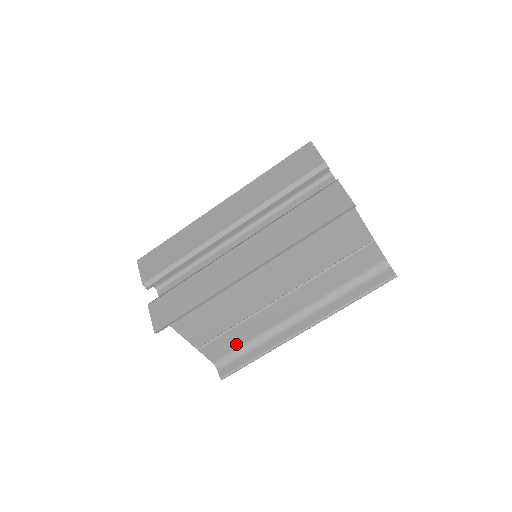
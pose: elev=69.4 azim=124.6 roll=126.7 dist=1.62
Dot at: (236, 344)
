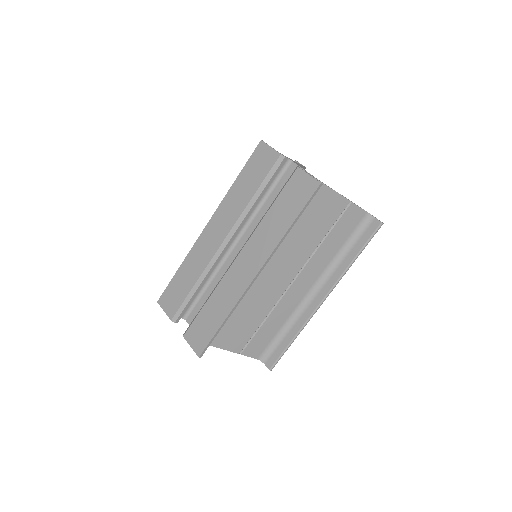
Dot at: (271, 336)
